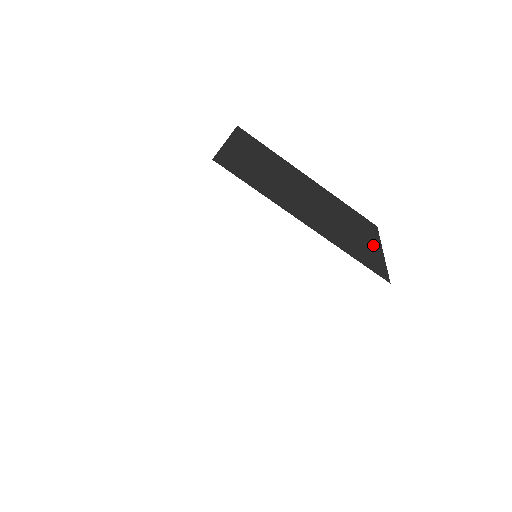
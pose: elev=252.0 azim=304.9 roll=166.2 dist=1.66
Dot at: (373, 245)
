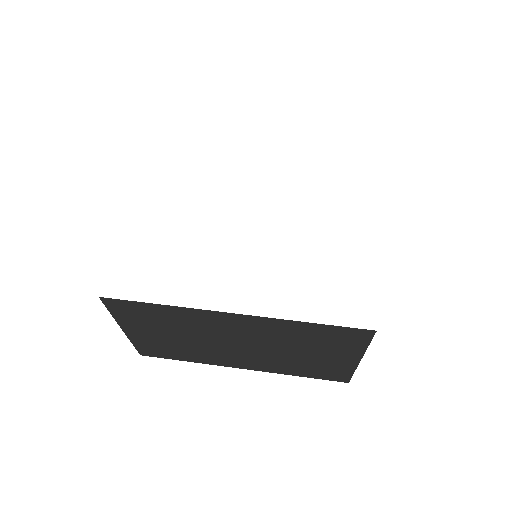
Dot at: occluded
